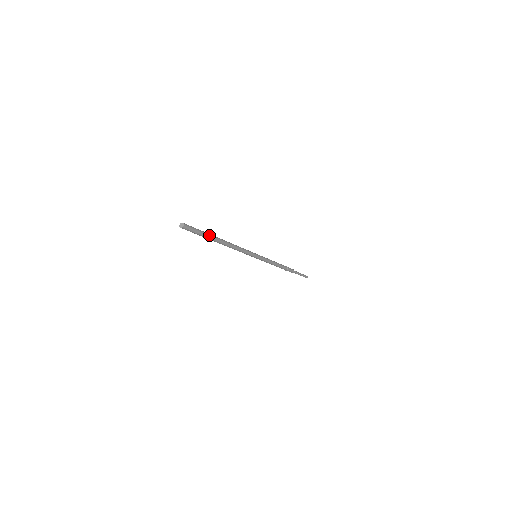
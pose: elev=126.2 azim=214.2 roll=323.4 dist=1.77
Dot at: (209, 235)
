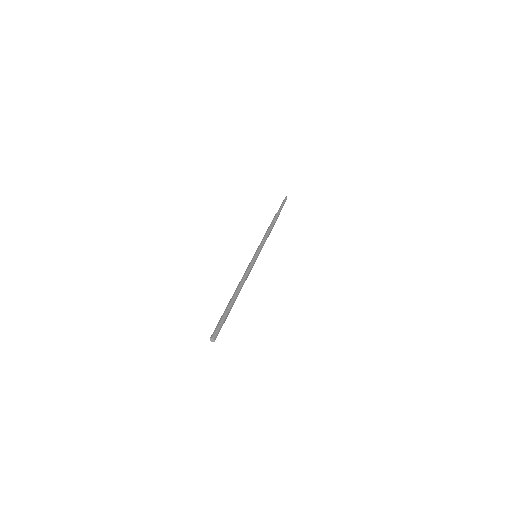
Dot at: (228, 310)
